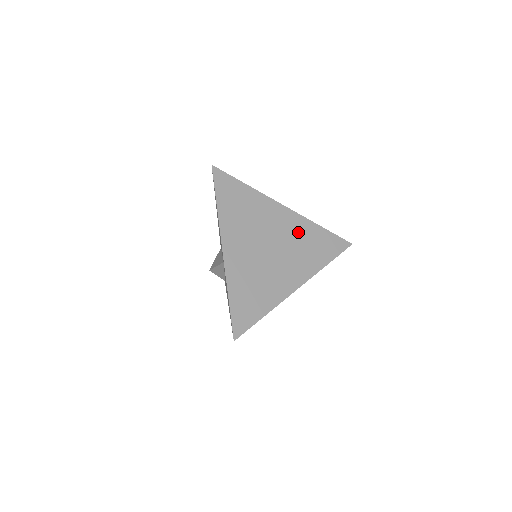
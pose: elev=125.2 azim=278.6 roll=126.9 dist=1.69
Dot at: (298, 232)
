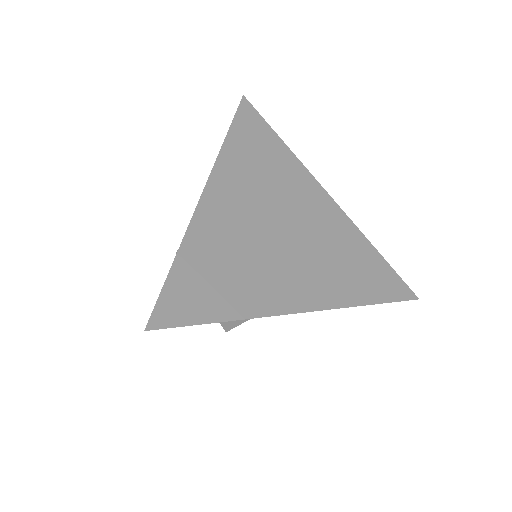
Dot at: (336, 236)
